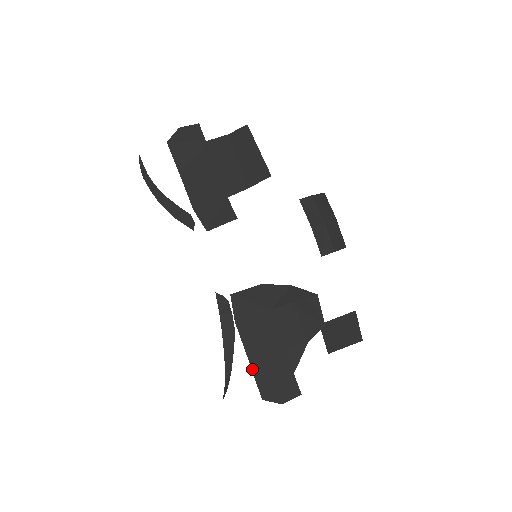
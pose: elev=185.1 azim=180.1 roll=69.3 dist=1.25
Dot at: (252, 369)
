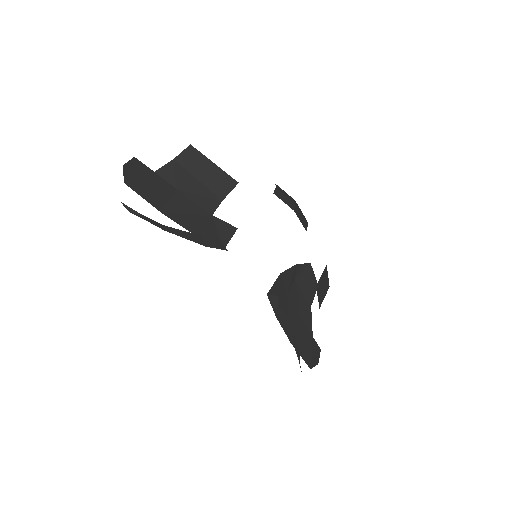
Dot at: occluded
